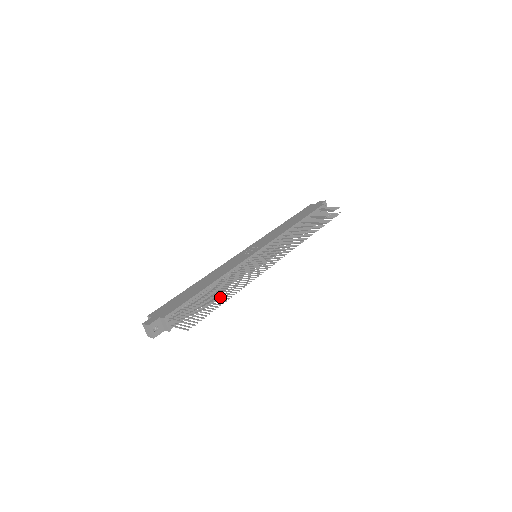
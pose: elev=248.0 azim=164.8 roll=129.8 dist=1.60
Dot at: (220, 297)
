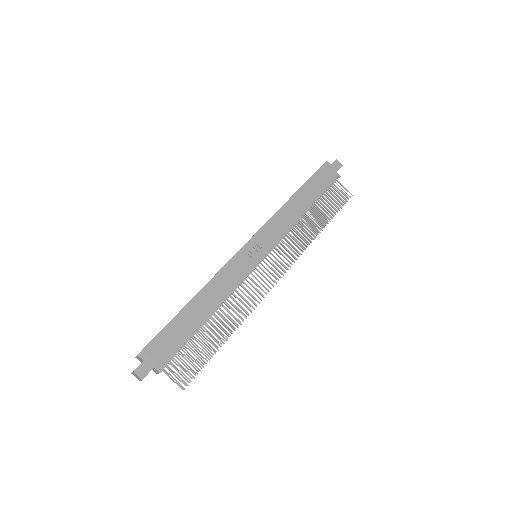
Dot at: (215, 333)
